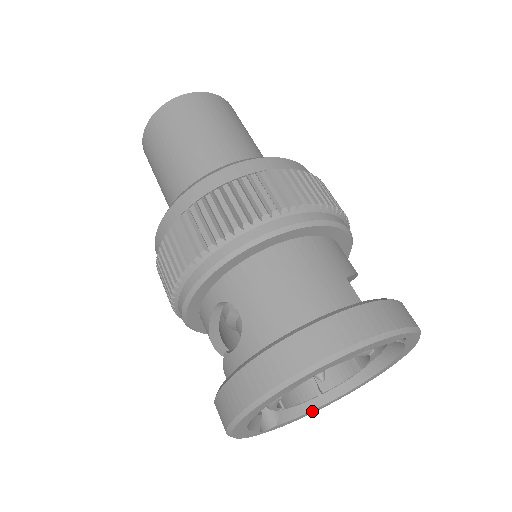
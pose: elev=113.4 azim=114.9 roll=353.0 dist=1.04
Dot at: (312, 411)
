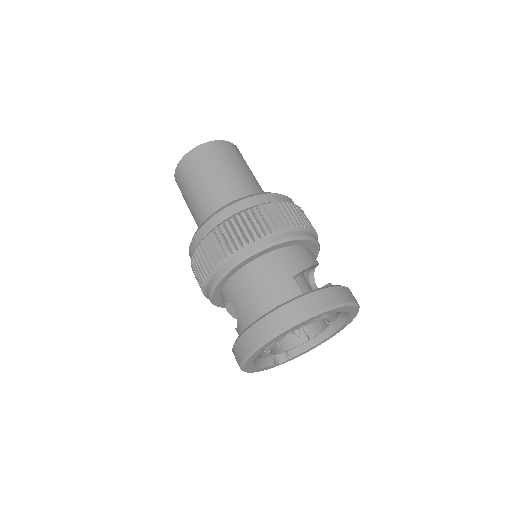
Dot at: (314, 347)
